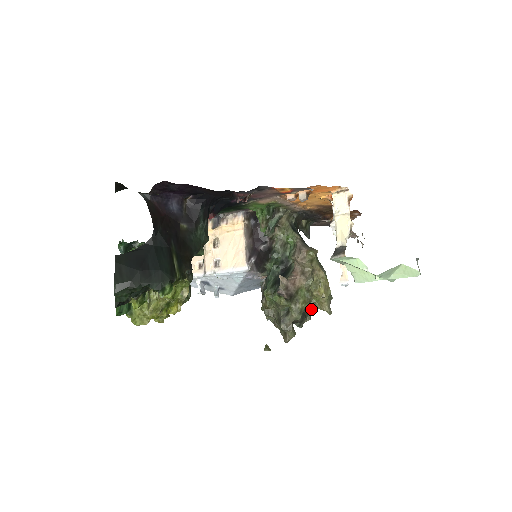
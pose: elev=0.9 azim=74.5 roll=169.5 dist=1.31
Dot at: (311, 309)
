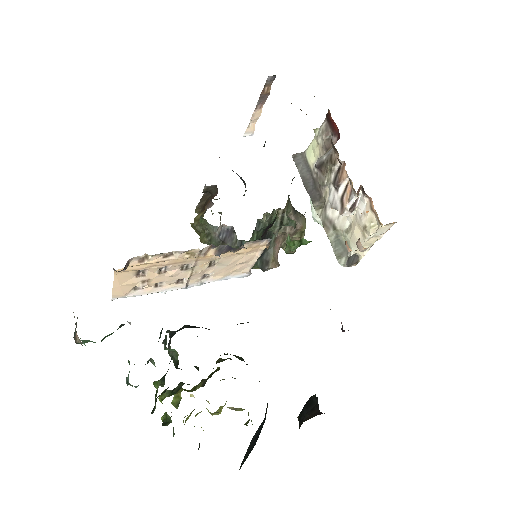
Dot at: occluded
